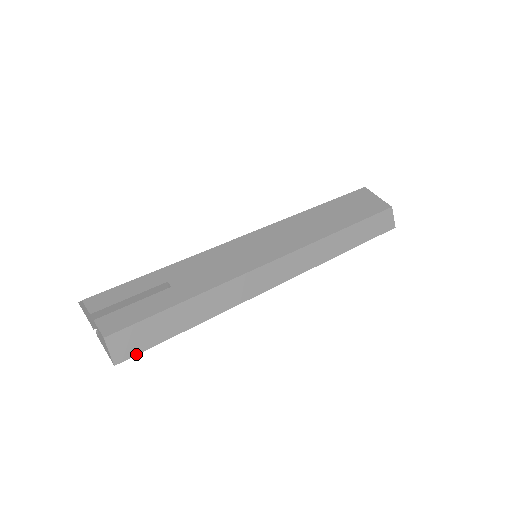
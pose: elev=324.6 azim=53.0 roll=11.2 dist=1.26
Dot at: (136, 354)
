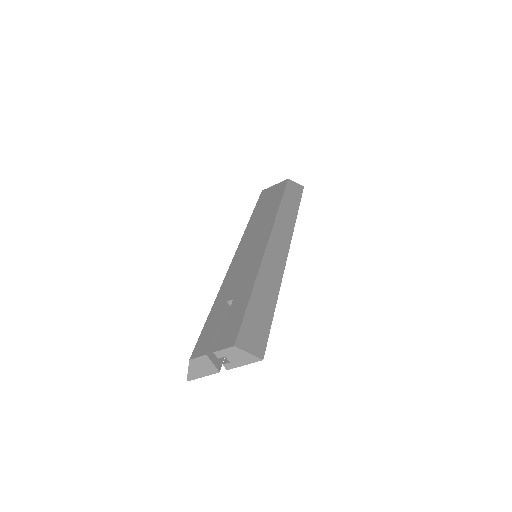
Dot at: (266, 343)
